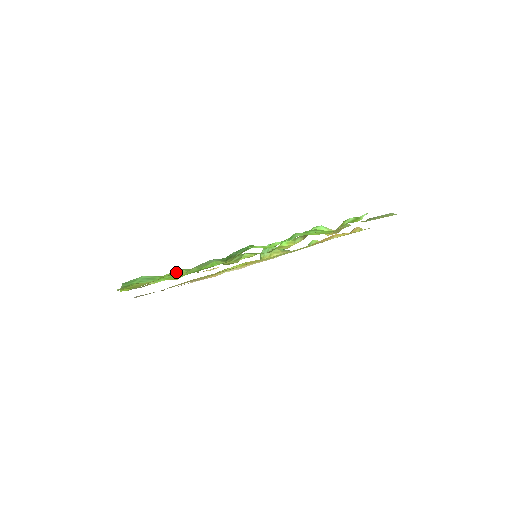
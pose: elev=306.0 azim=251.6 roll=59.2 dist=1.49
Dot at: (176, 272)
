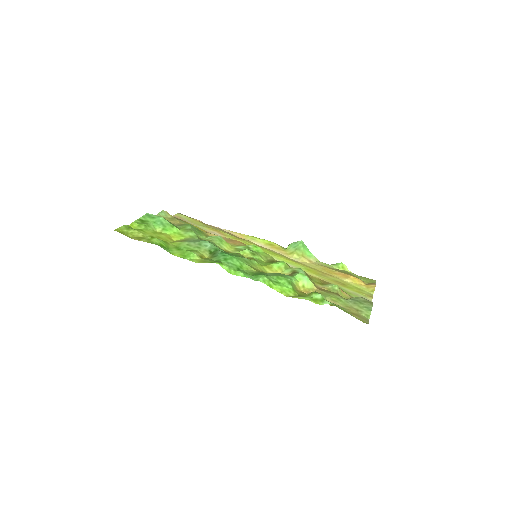
Dot at: (186, 230)
